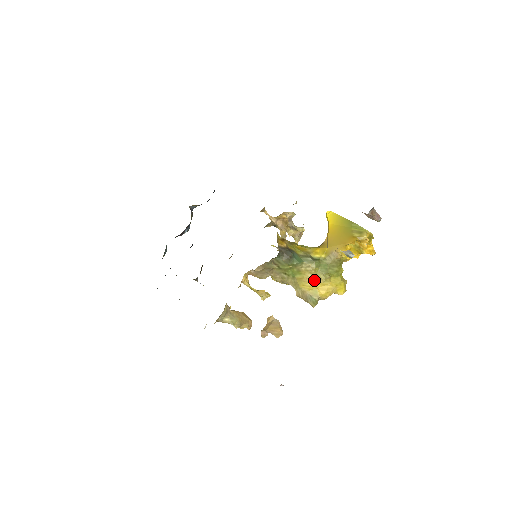
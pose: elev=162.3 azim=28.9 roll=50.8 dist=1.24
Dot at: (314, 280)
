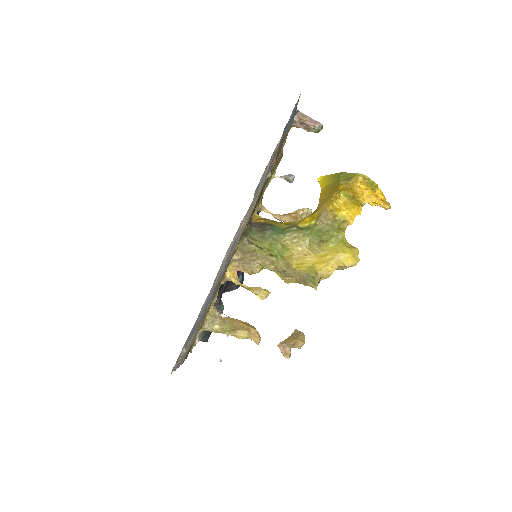
Dot at: (307, 254)
